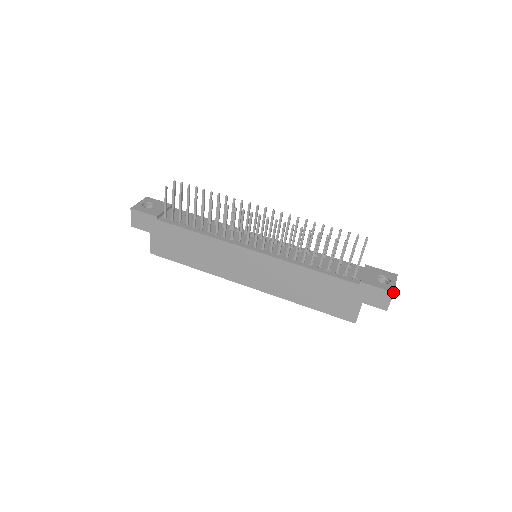
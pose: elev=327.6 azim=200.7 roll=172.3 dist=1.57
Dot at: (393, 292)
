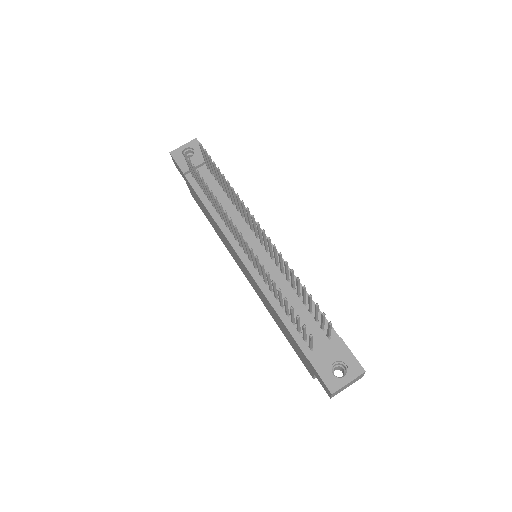
Dot at: (331, 393)
